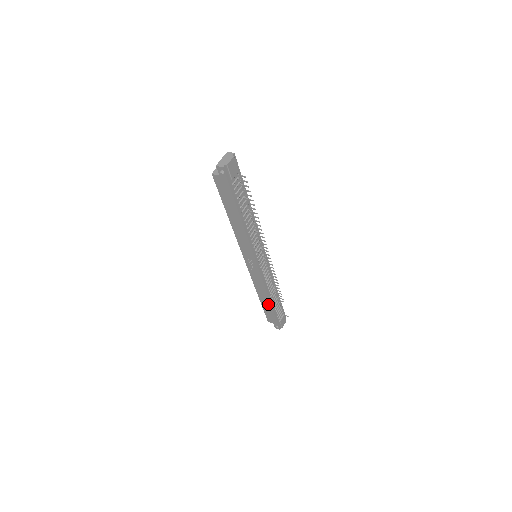
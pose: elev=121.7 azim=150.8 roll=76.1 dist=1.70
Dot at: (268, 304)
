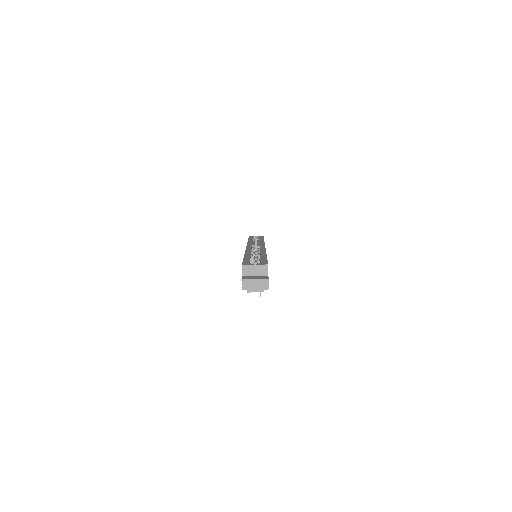
Dot at: occluded
